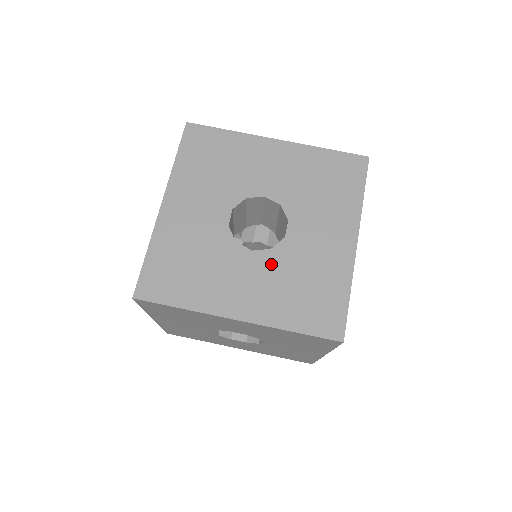
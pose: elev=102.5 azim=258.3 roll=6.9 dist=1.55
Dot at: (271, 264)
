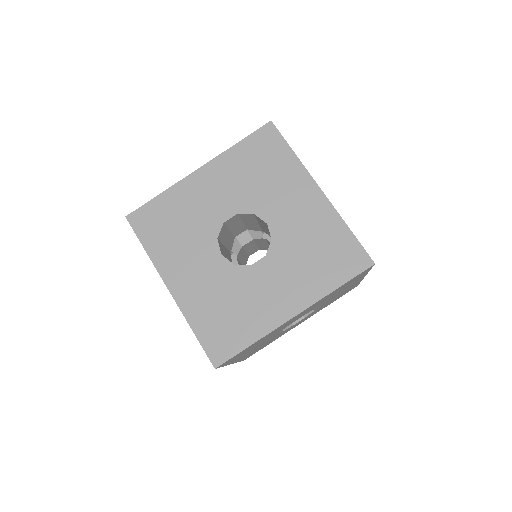
Dot at: (224, 275)
